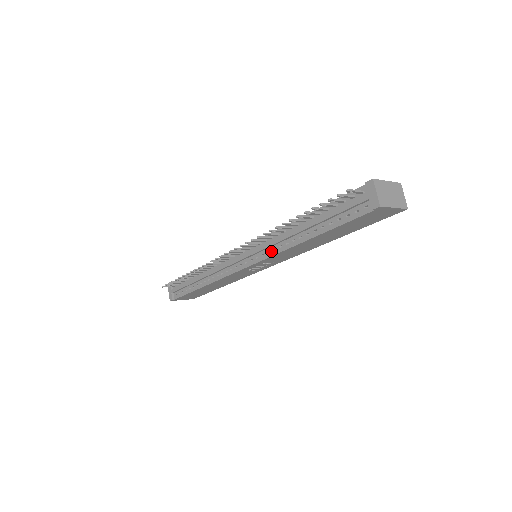
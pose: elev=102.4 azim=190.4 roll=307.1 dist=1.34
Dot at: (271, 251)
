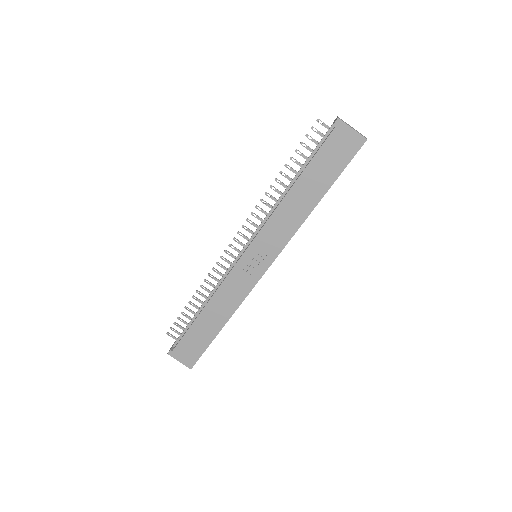
Dot at: (265, 222)
